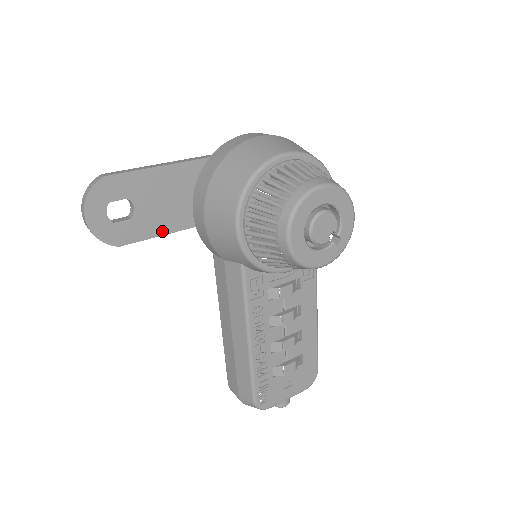
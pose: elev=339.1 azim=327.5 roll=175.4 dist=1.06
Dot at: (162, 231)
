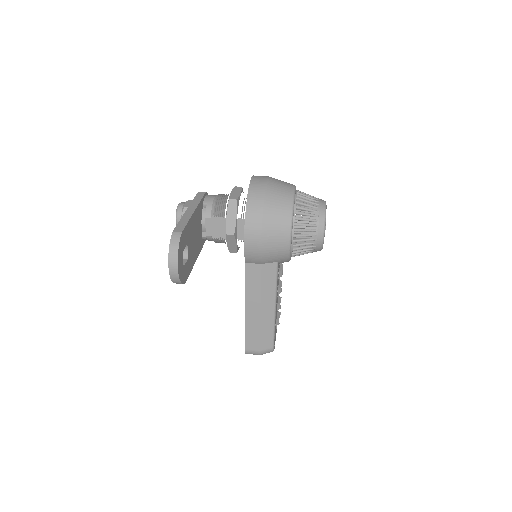
Dot at: (194, 261)
